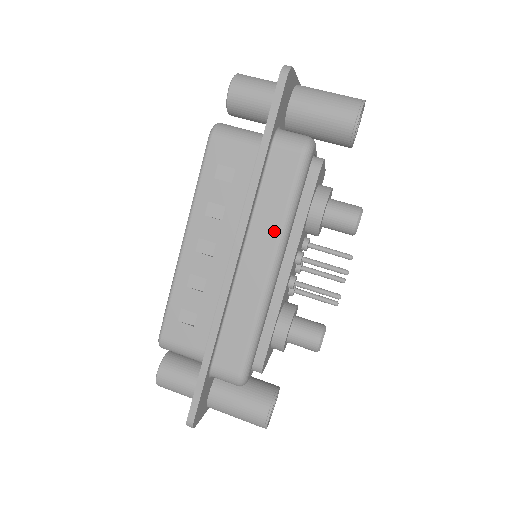
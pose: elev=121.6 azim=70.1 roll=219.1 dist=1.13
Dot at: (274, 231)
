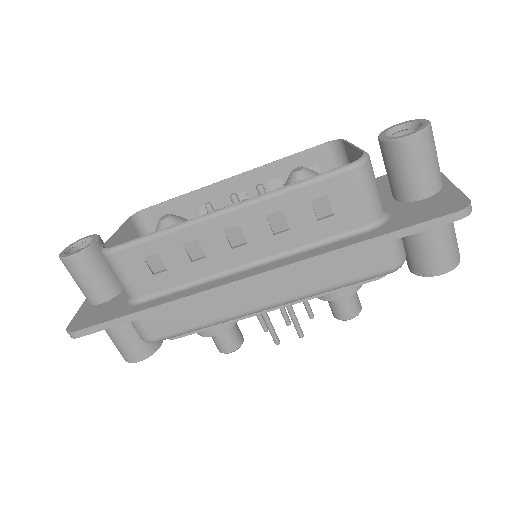
Dot at: (301, 290)
